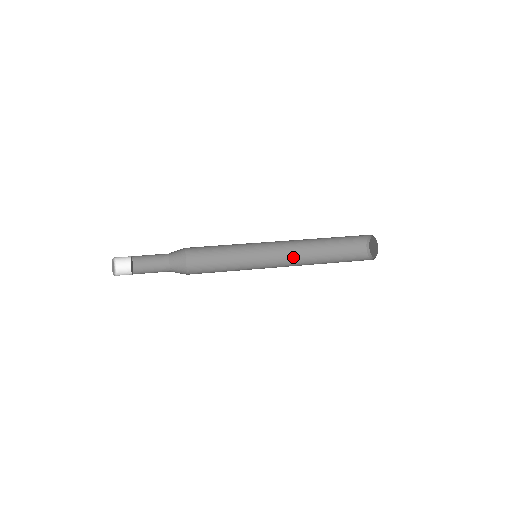
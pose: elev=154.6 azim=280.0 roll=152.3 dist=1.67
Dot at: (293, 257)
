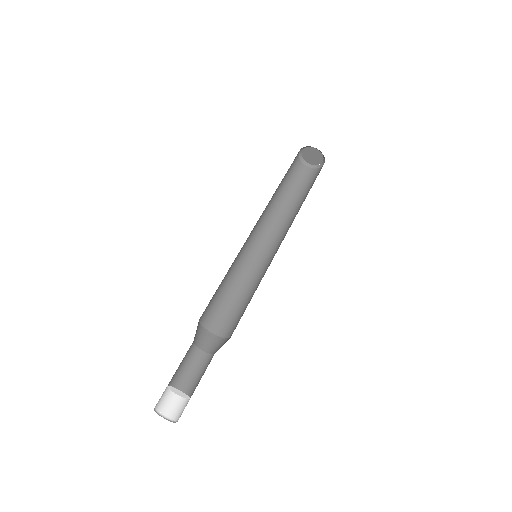
Dot at: (276, 229)
